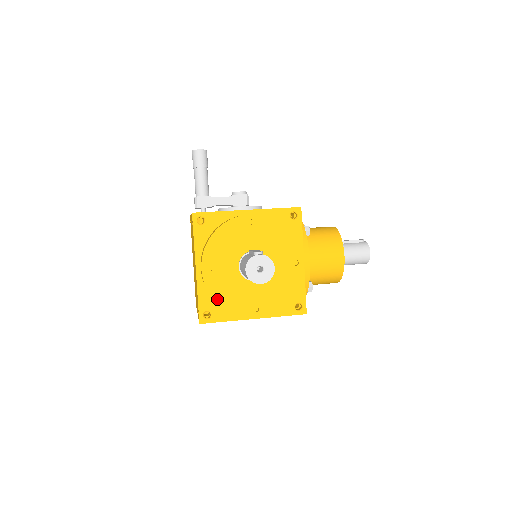
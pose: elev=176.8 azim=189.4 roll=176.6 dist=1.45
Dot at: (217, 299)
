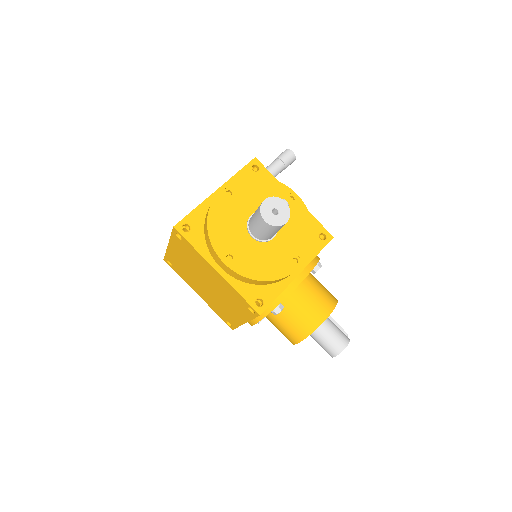
Dot at: (211, 217)
